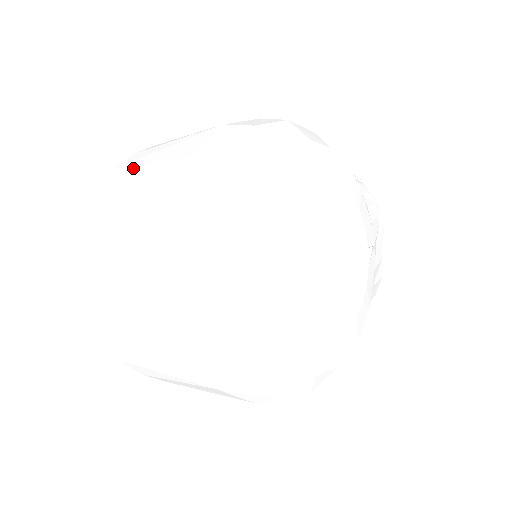
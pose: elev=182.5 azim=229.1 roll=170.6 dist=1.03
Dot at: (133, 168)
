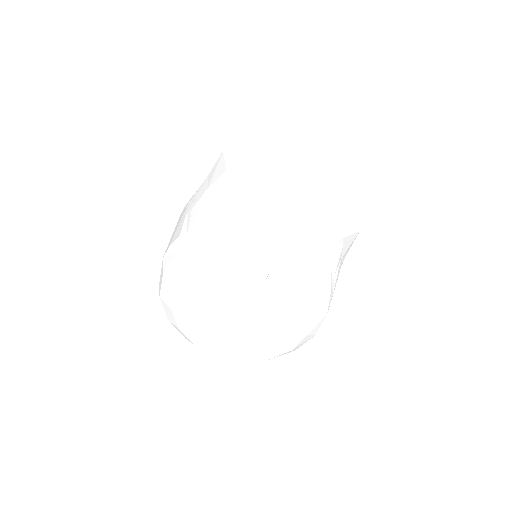
Dot at: occluded
